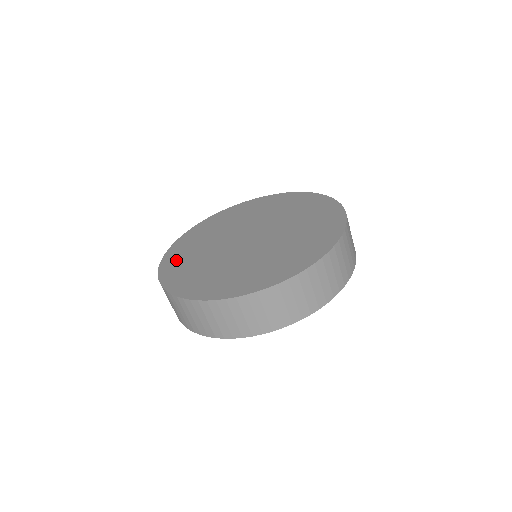
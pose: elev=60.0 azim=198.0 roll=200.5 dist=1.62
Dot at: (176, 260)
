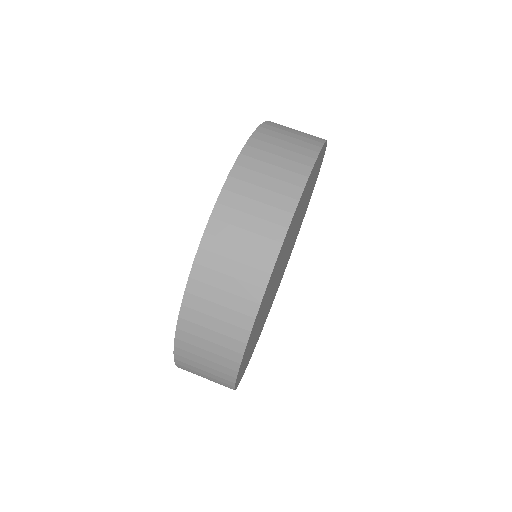
Dot at: occluded
